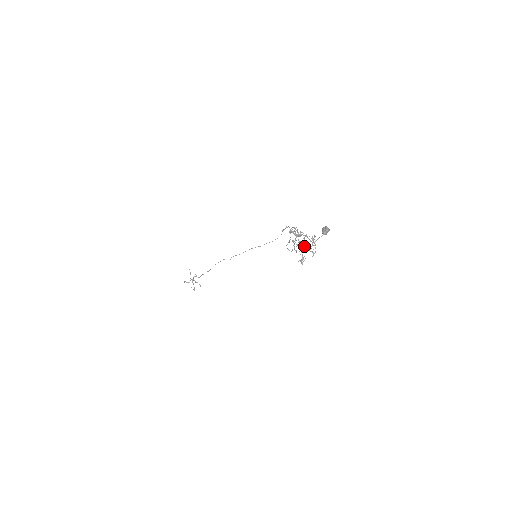
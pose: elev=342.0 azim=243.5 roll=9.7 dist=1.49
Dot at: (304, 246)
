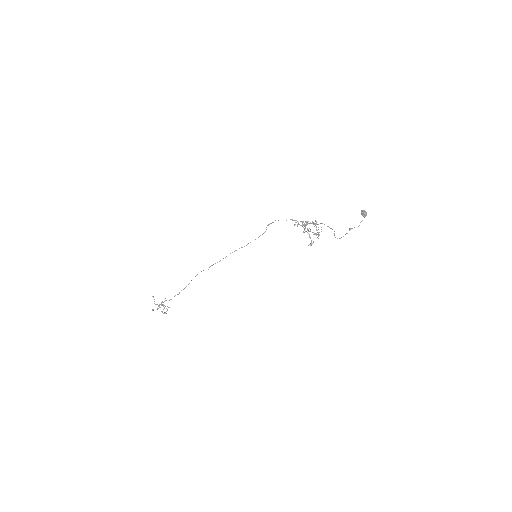
Dot at: occluded
